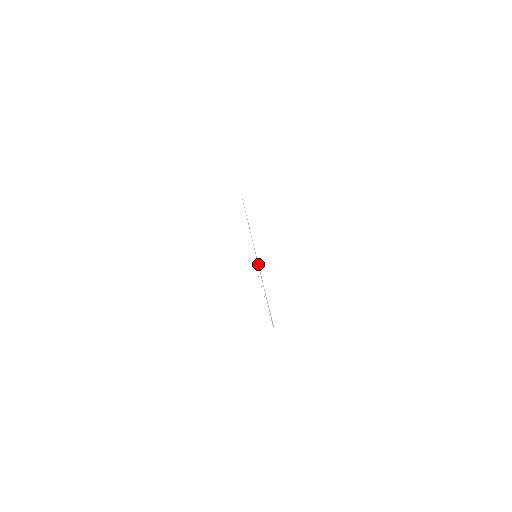
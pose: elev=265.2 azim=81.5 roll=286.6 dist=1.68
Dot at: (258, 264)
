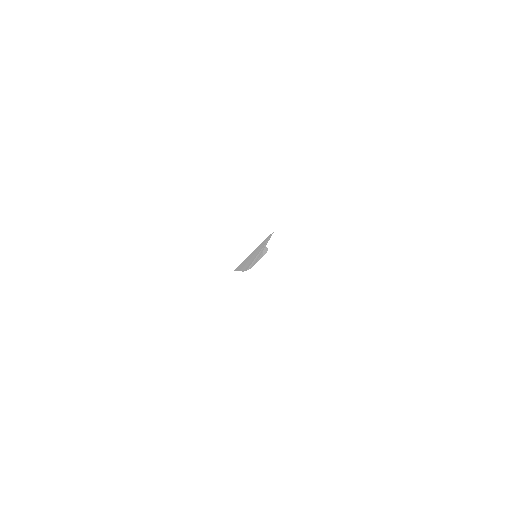
Dot at: occluded
